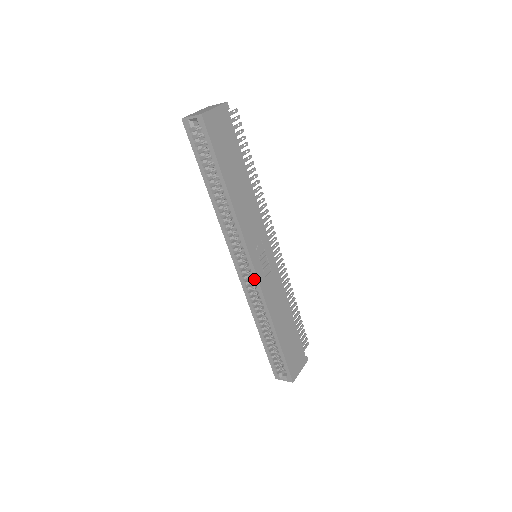
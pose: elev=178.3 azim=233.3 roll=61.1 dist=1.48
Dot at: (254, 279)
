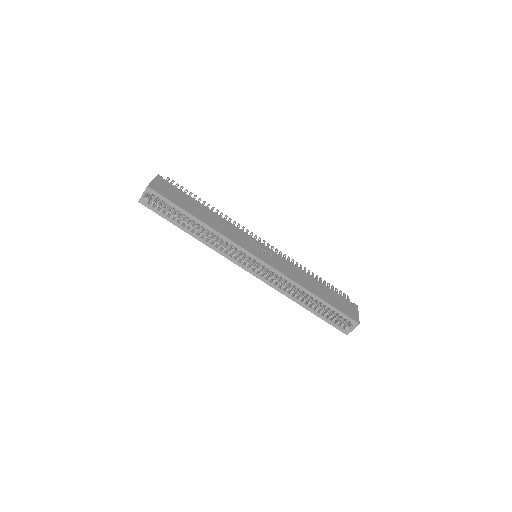
Dot at: (266, 267)
